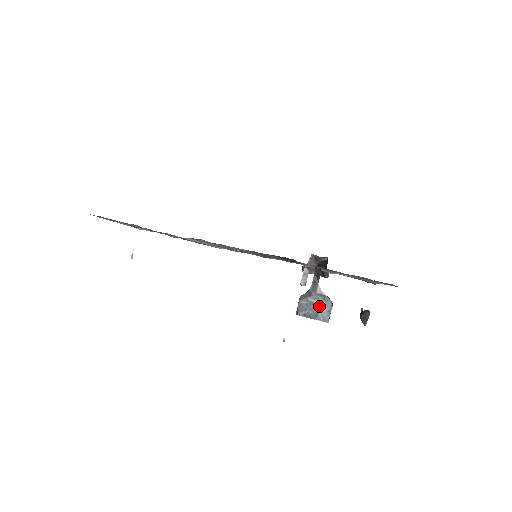
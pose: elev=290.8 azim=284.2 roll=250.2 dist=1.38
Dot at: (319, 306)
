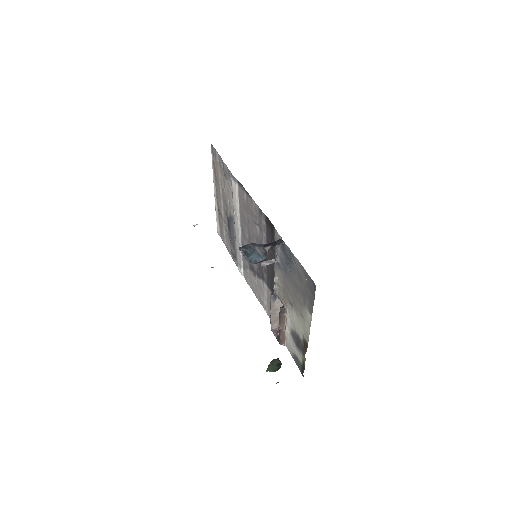
Dot at: (257, 253)
